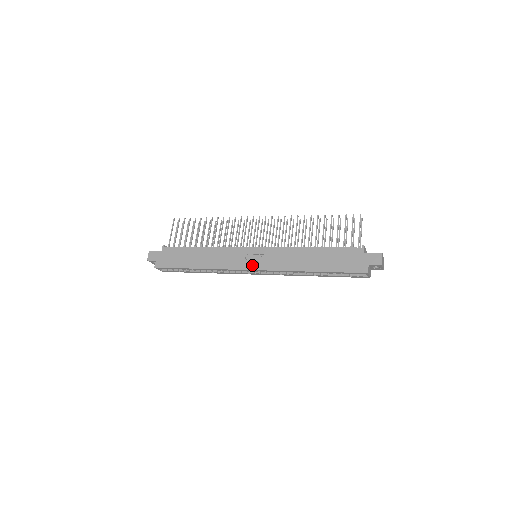
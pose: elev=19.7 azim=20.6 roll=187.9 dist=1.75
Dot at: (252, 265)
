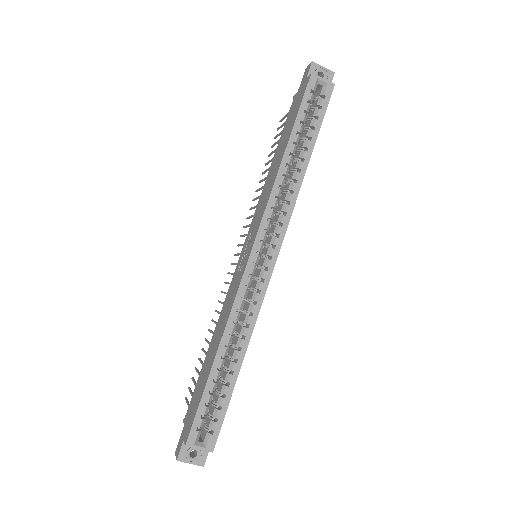
Dot at: (249, 250)
